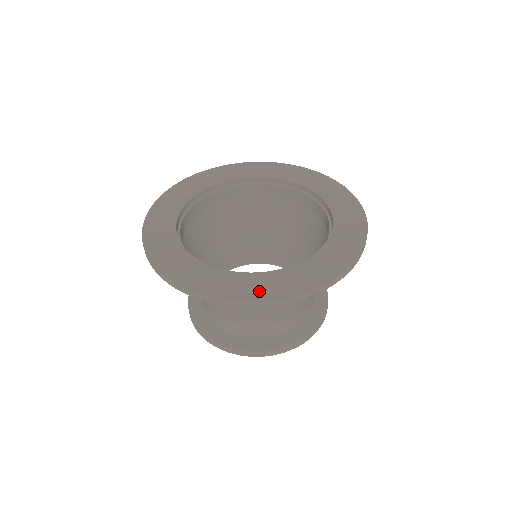
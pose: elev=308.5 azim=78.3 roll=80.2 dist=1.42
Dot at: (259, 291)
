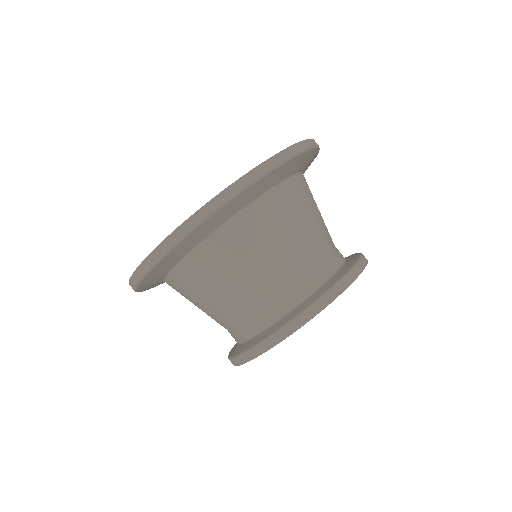
Dot at: occluded
